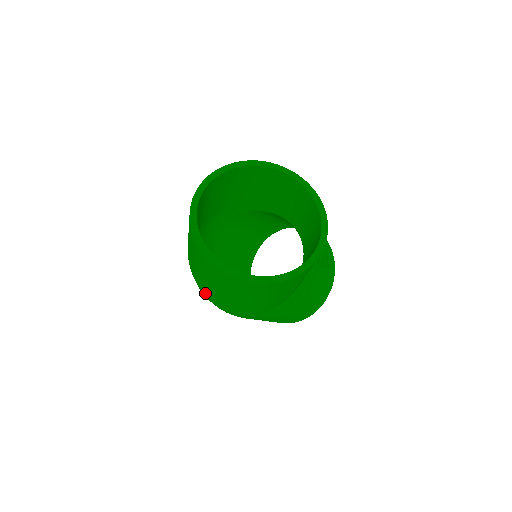
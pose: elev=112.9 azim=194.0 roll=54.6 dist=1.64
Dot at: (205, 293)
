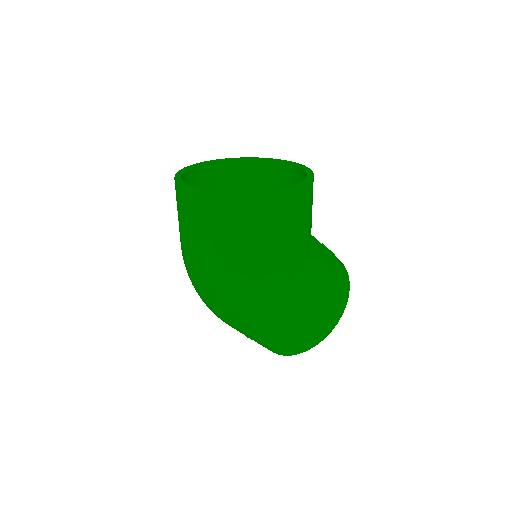
Dot at: (205, 277)
